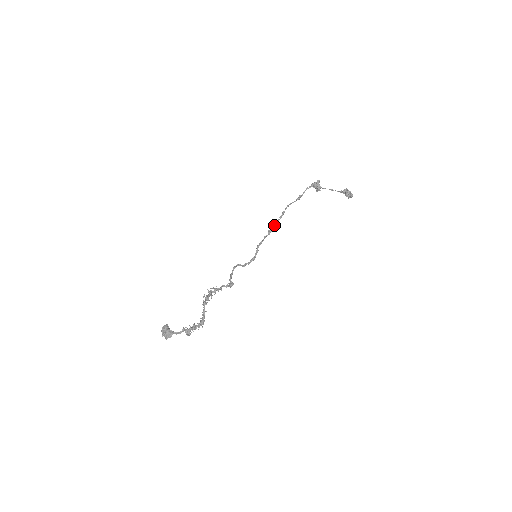
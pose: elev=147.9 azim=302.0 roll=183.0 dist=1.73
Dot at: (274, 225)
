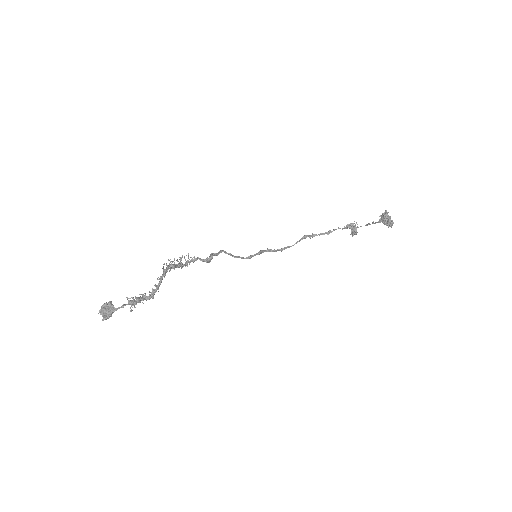
Dot at: (290, 246)
